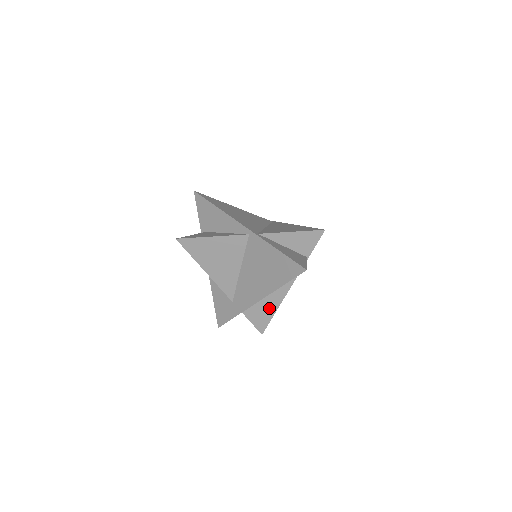
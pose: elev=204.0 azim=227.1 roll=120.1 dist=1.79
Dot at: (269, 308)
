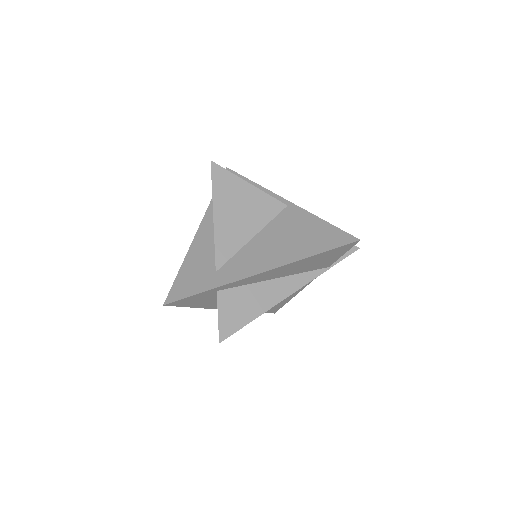
Dot at: (253, 307)
